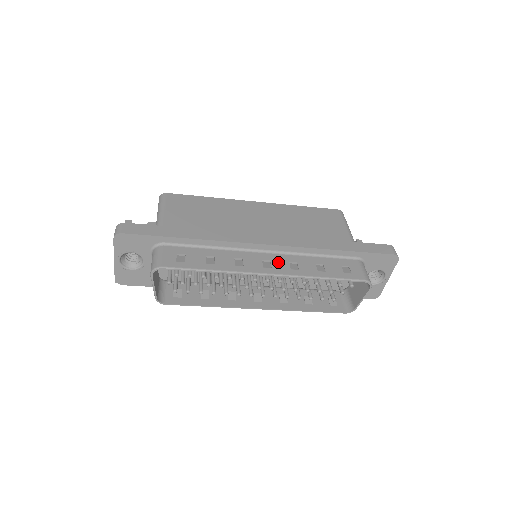
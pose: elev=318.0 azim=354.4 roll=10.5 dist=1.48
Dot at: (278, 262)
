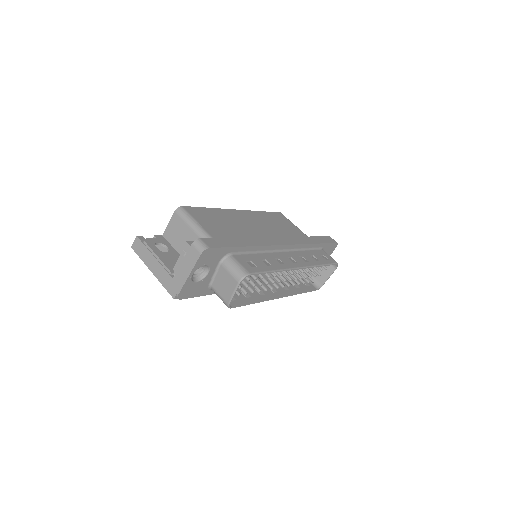
Dot at: (296, 258)
